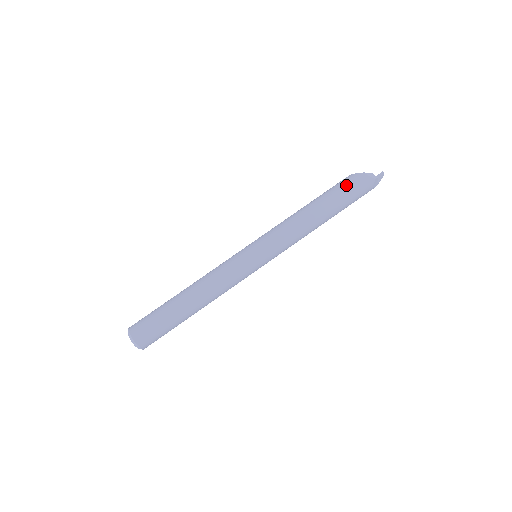
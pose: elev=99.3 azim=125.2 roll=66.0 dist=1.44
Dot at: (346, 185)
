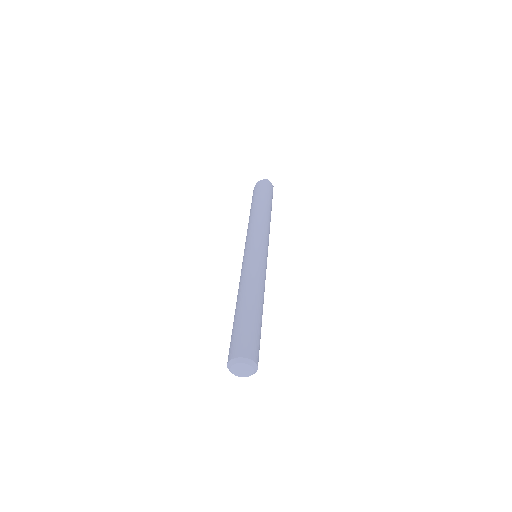
Dot at: (256, 191)
